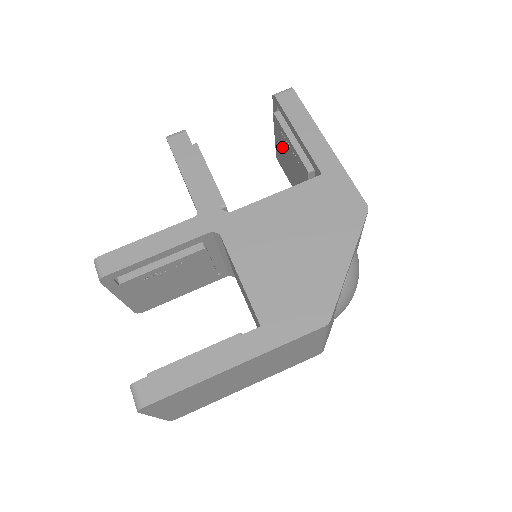
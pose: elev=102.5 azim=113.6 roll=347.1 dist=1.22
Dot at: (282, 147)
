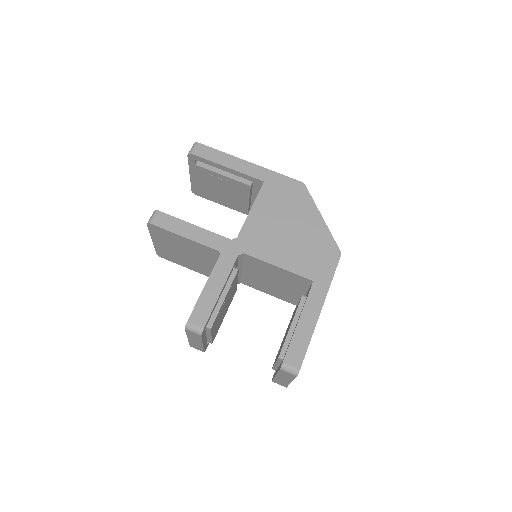
Dot at: (209, 184)
